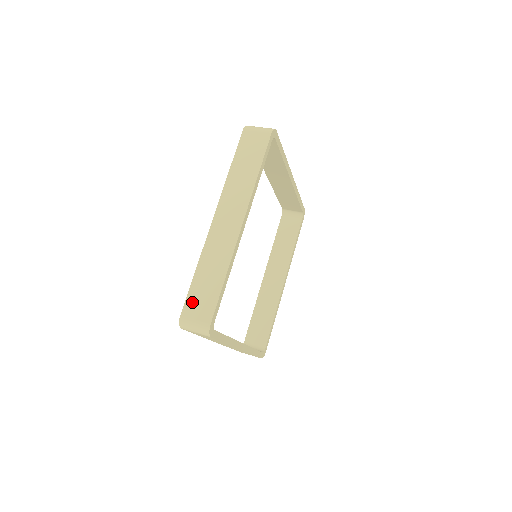
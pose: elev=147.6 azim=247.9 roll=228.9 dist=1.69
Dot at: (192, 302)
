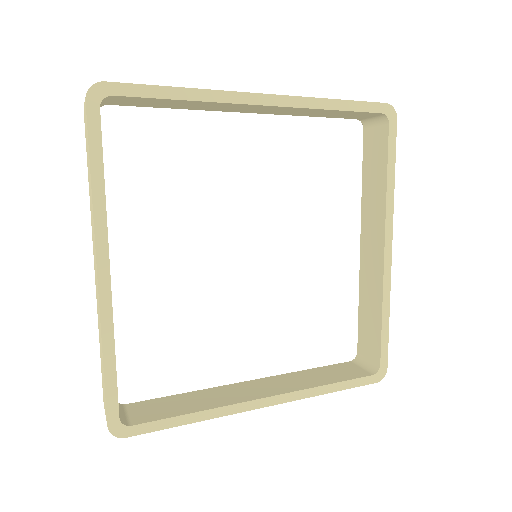
Dot at: (103, 388)
